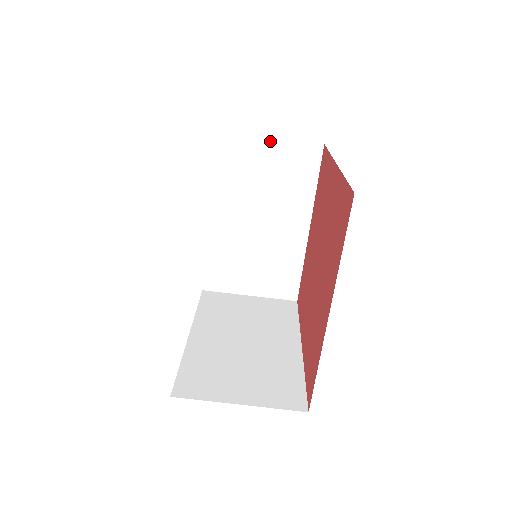
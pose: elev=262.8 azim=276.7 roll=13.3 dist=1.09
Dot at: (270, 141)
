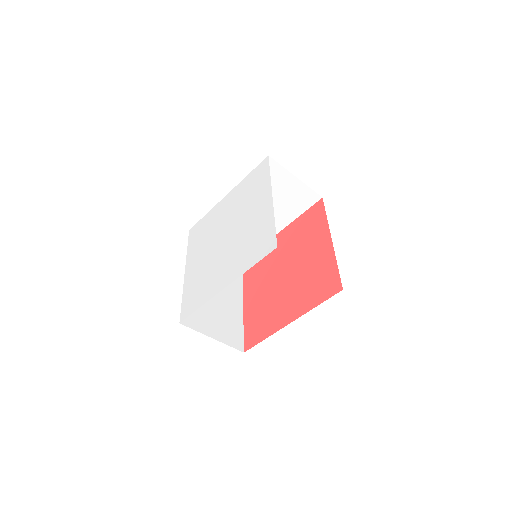
Dot at: (296, 179)
